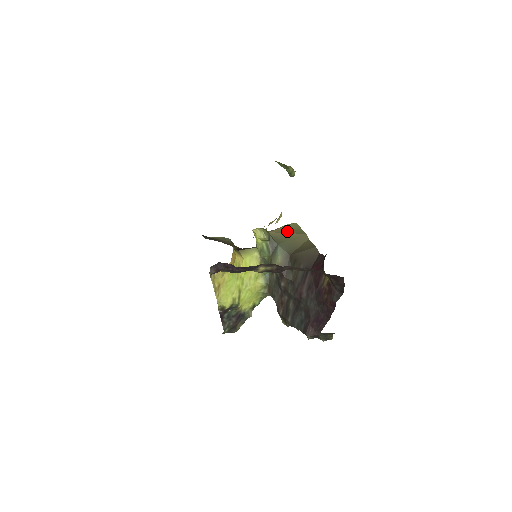
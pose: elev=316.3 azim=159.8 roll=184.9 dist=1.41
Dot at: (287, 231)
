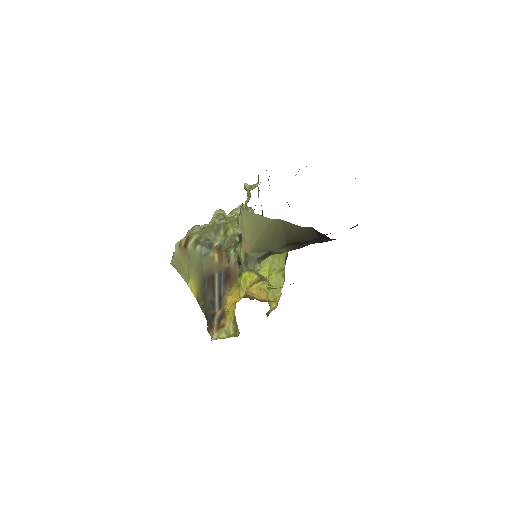
Dot at: (256, 235)
